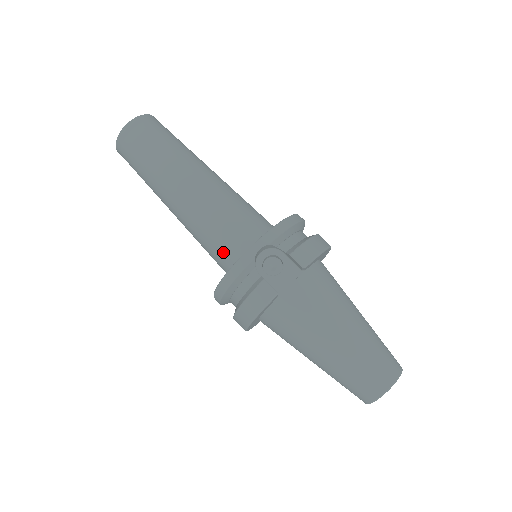
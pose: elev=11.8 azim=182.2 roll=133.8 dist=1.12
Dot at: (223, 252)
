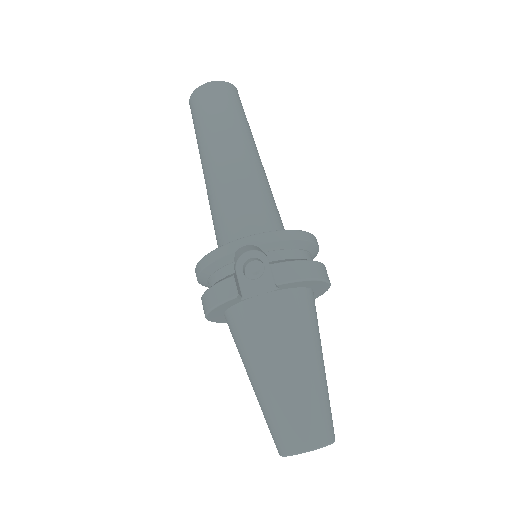
Dot at: (222, 236)
